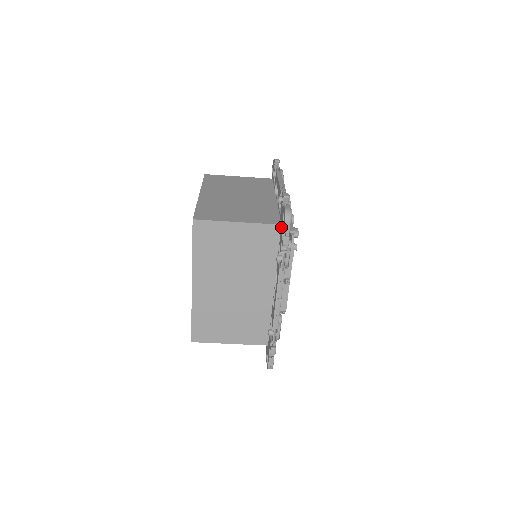
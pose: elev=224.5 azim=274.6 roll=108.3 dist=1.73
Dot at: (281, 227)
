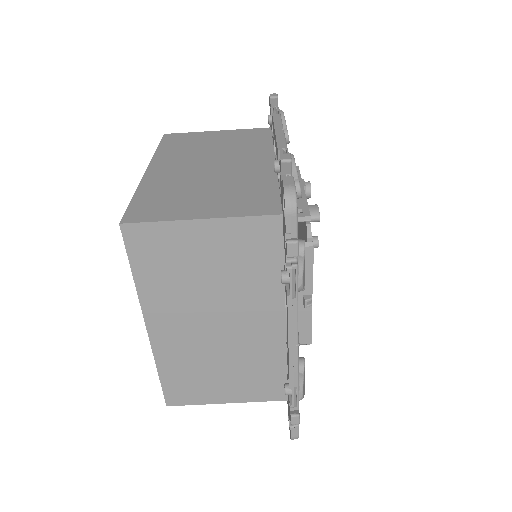
Dot at: (282, 219)
